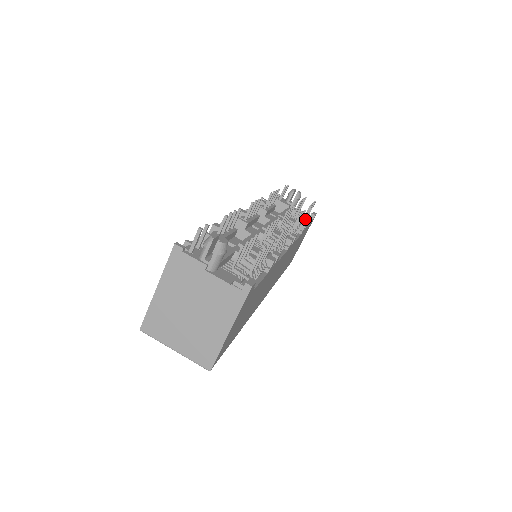
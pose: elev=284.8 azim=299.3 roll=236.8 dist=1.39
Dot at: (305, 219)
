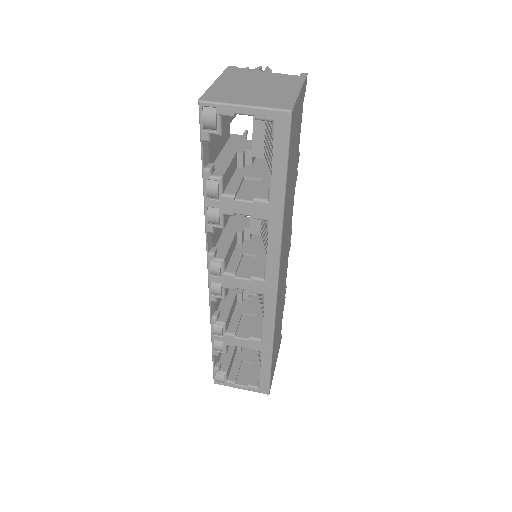
Dot at: occluded
